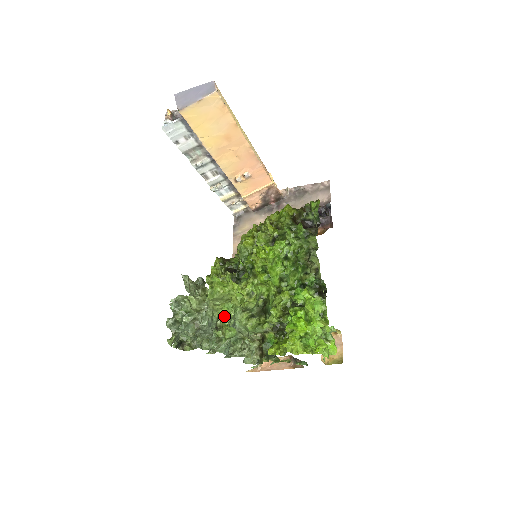
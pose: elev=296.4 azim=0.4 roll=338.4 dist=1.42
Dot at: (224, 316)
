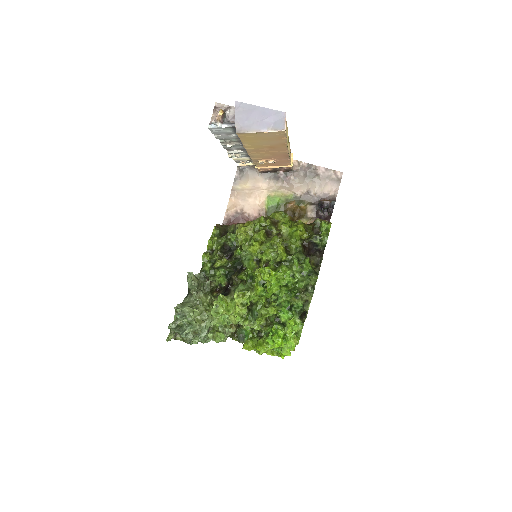
Dot at: (218, 323)
